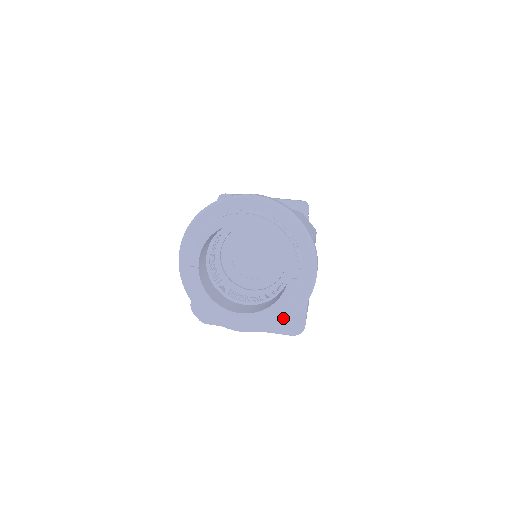
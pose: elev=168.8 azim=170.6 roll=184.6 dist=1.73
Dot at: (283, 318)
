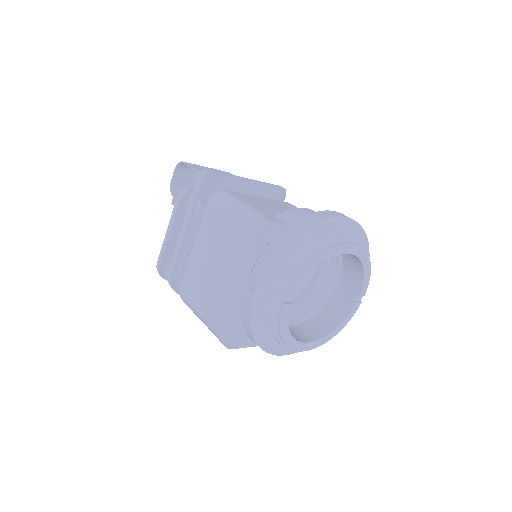
Dot at: occluded
